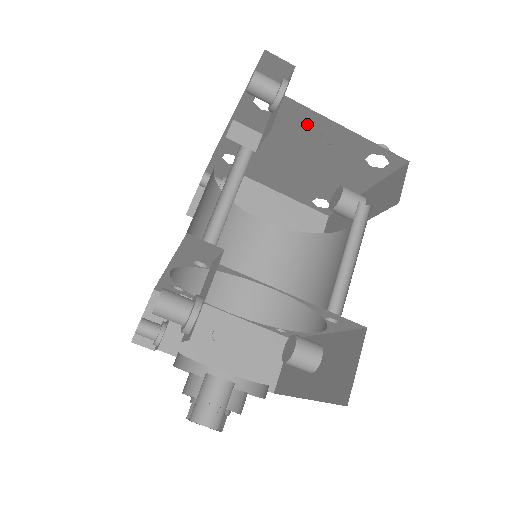
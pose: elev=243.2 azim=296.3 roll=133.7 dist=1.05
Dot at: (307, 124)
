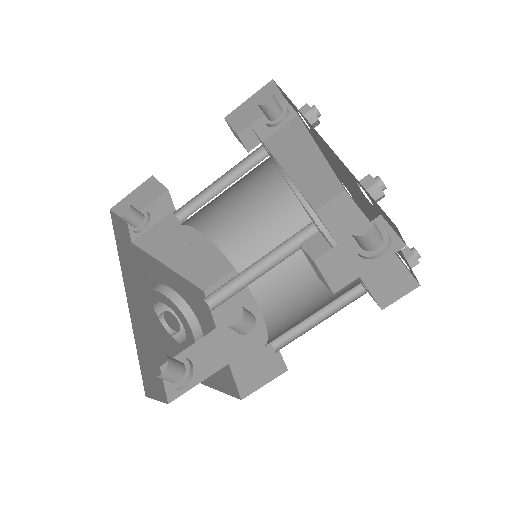
Dot at: occluded
